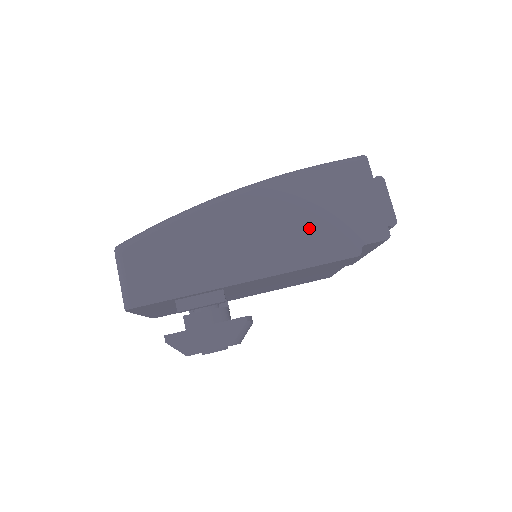
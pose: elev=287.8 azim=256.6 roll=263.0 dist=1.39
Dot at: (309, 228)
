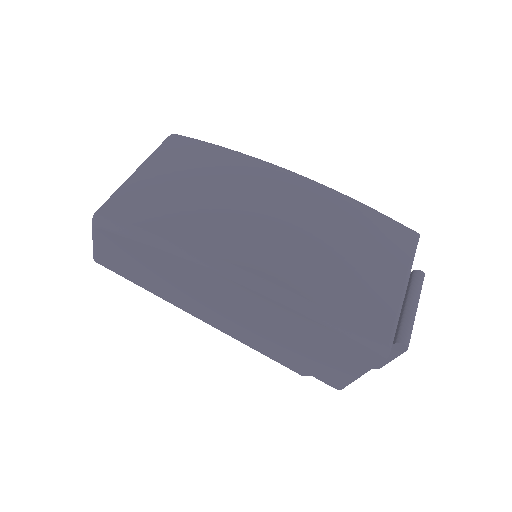
Dot at: (277, 339)
